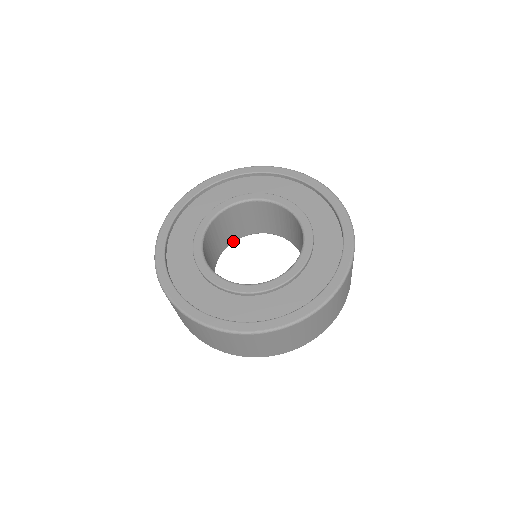
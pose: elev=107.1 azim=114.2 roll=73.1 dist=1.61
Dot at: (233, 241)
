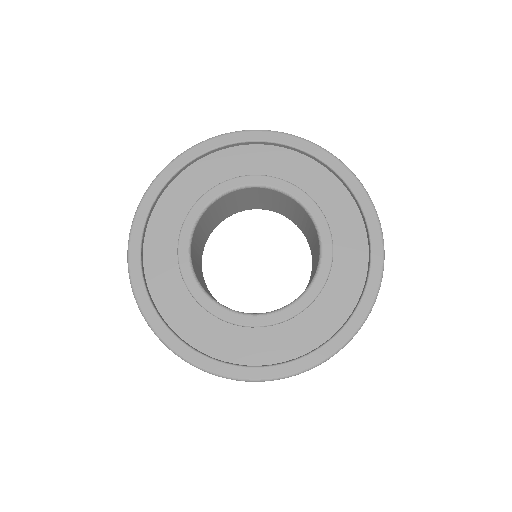
Dot at: (237, 212)
